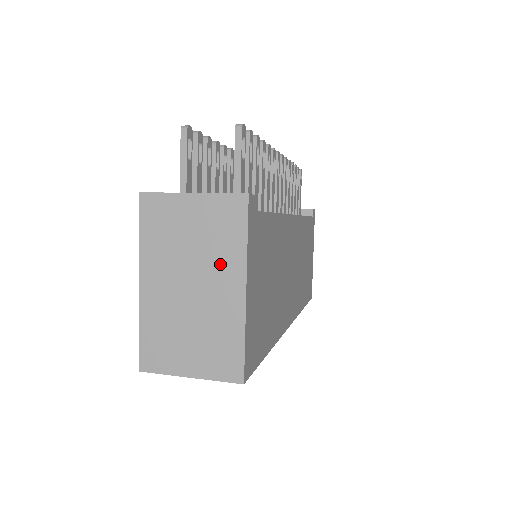
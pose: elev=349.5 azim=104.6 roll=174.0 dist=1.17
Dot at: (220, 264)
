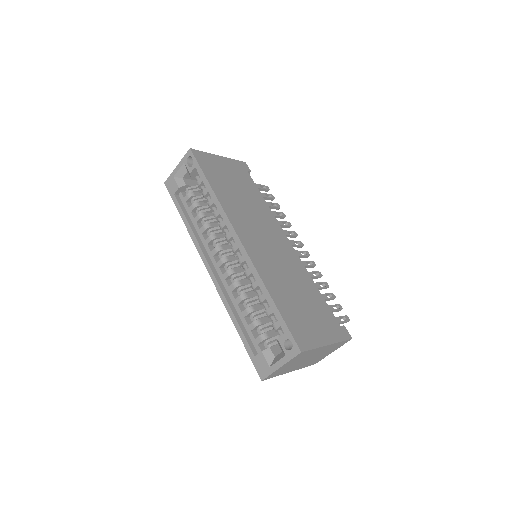
Dot at: occluded
